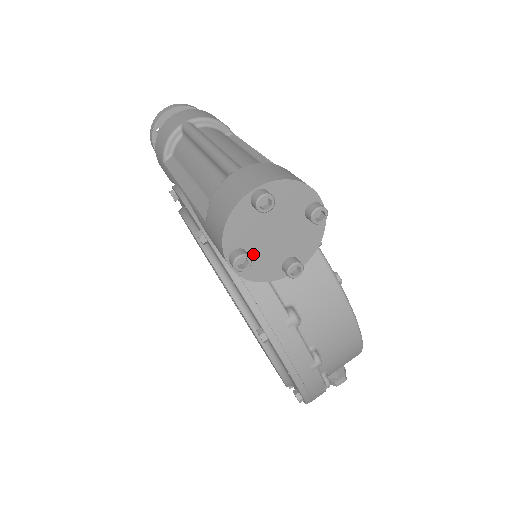
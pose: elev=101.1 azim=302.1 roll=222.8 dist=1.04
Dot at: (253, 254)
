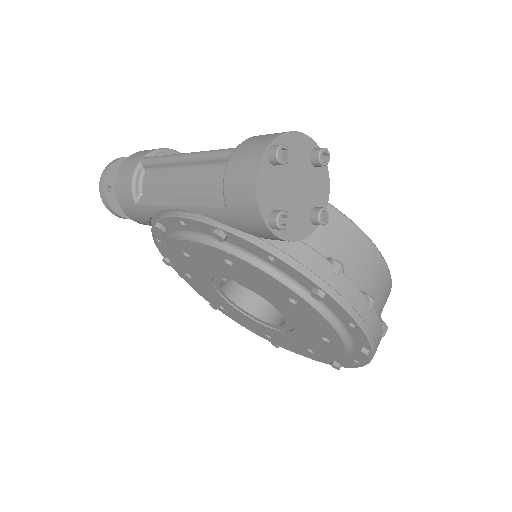
Dot at: occluded
